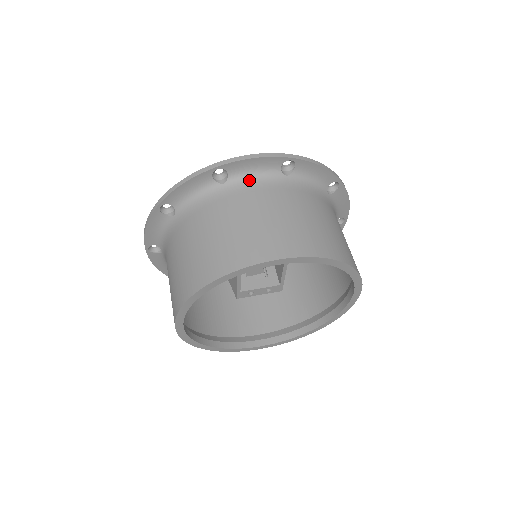
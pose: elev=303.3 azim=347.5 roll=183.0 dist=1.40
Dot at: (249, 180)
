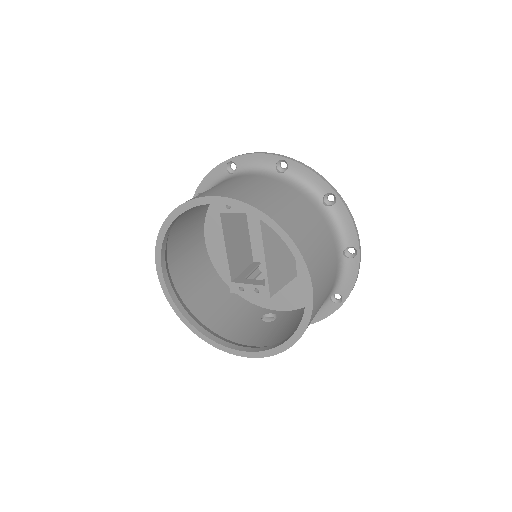
Dot at: (248, 172)
